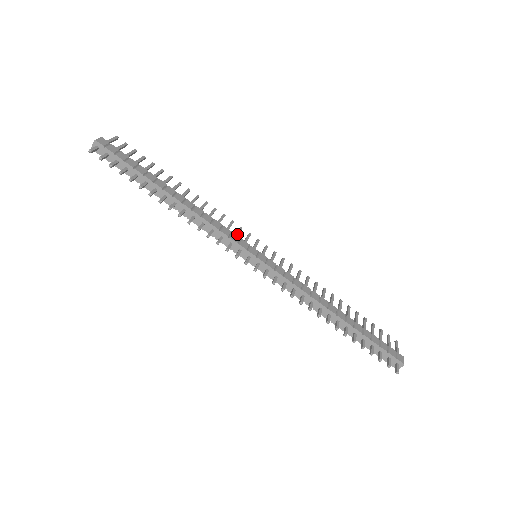
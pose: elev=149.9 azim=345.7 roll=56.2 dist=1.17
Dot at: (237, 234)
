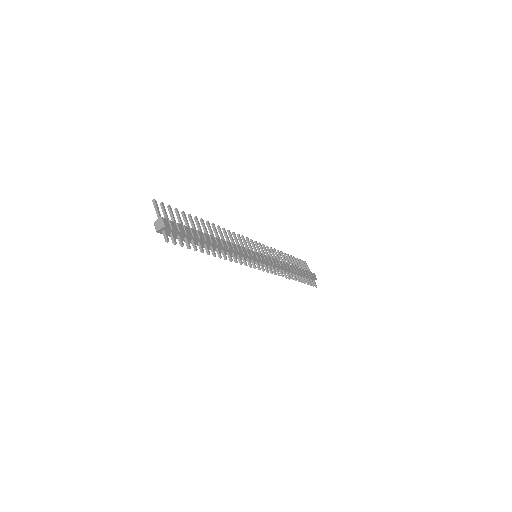
Dot at: (243, 245)
